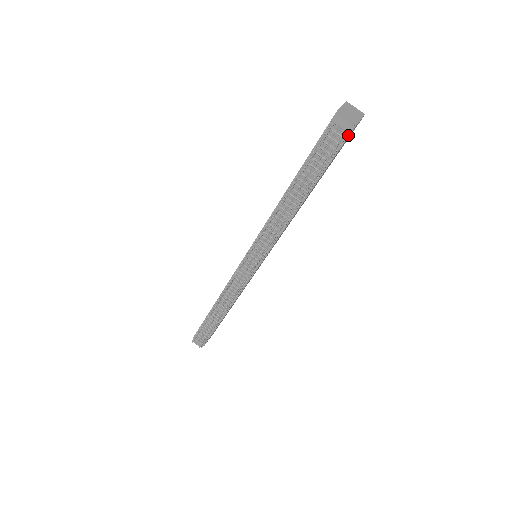
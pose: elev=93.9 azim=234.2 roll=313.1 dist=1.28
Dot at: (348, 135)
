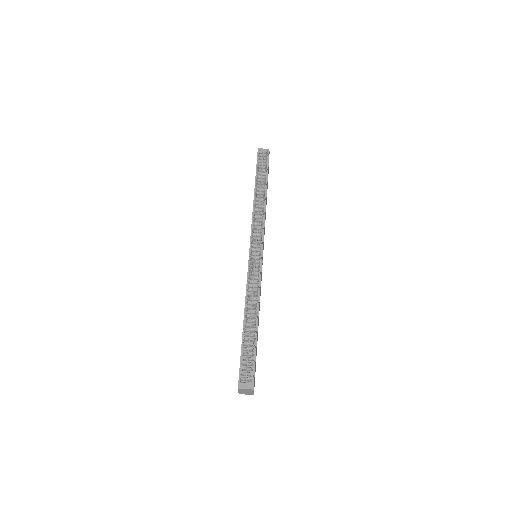
Dot at: (268, 156)
